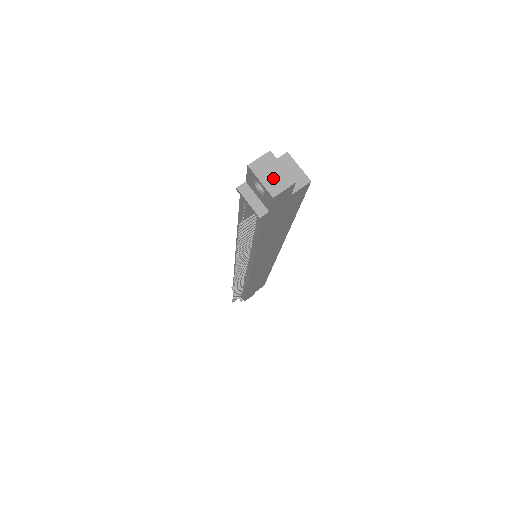
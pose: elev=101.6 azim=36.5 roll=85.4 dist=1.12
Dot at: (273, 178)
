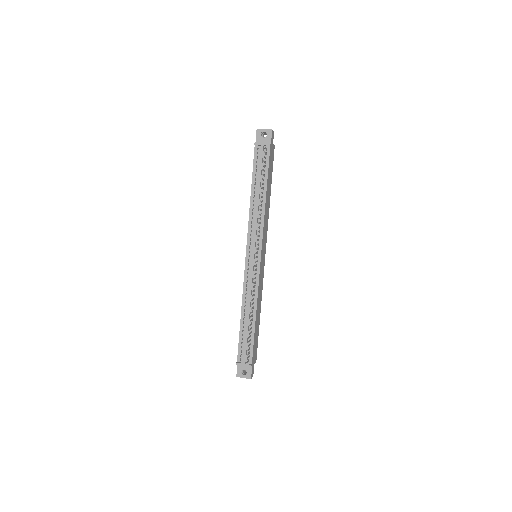
Dot at: (267, 130)
